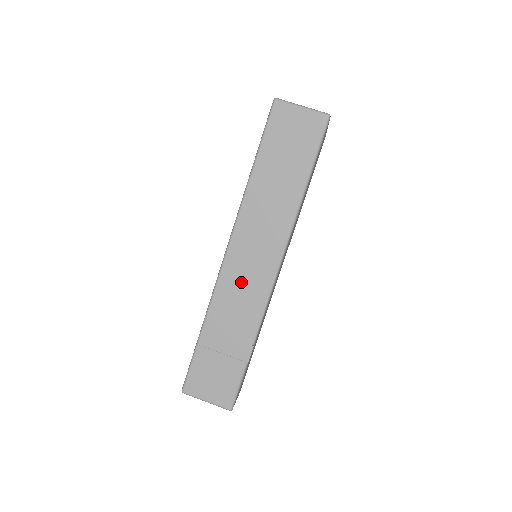
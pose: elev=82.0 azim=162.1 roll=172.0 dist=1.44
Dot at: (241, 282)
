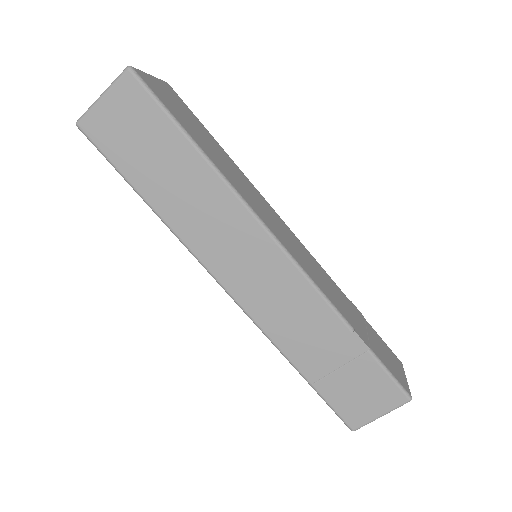
Dot at: (270, 298)
